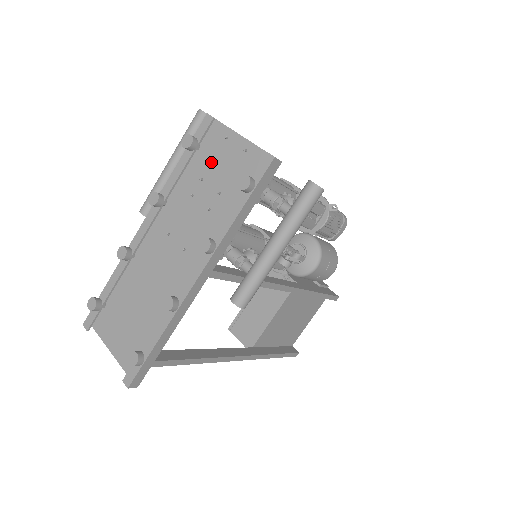
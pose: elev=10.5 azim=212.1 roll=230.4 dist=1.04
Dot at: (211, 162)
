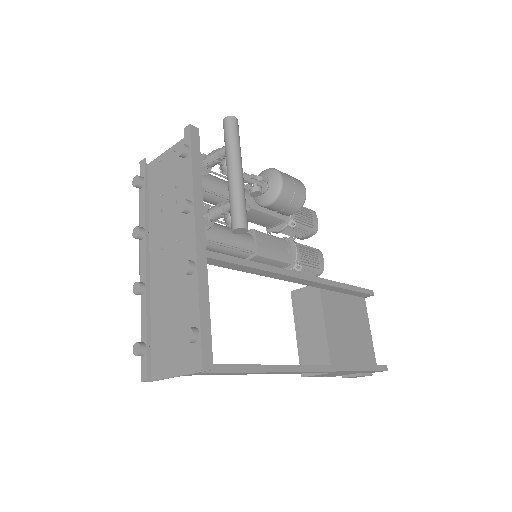
Dot at: (161, 182)
